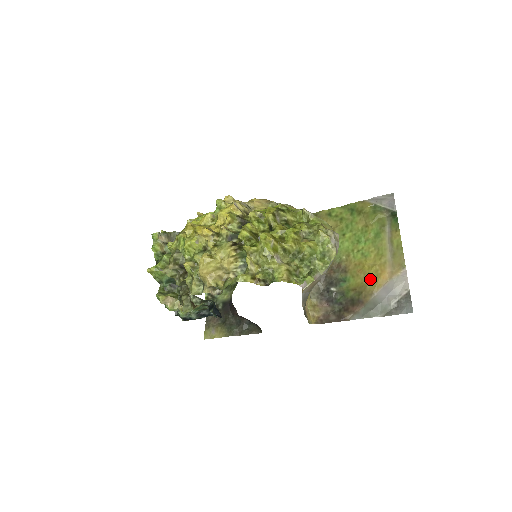
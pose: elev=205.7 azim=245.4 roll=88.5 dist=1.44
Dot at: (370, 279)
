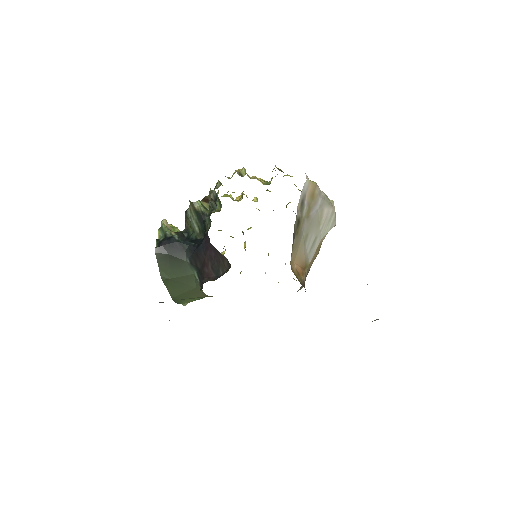
Dot at: occluded
